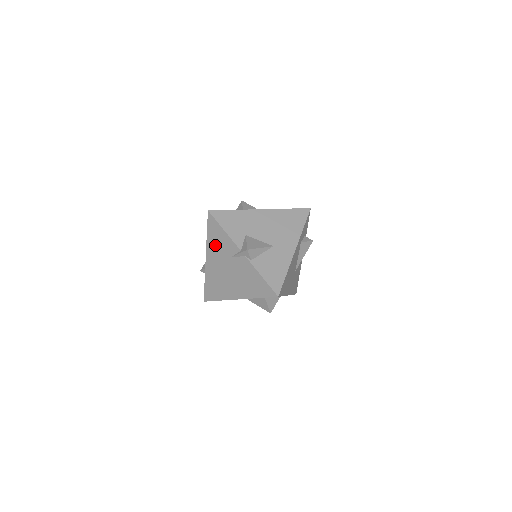
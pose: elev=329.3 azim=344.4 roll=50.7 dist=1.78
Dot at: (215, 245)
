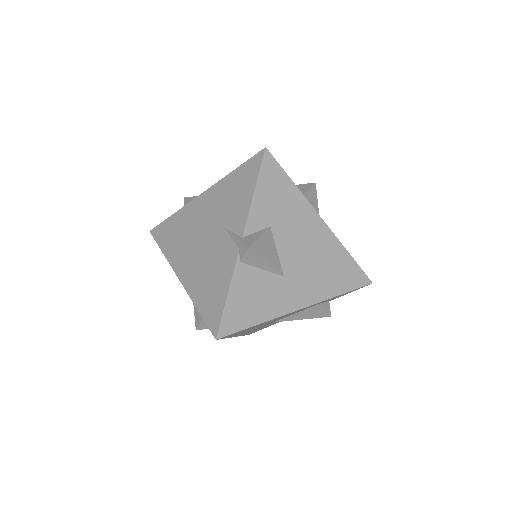
Dot at: (226, 193)
